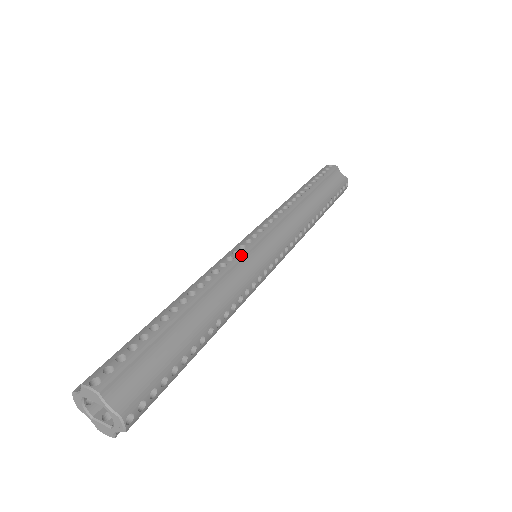
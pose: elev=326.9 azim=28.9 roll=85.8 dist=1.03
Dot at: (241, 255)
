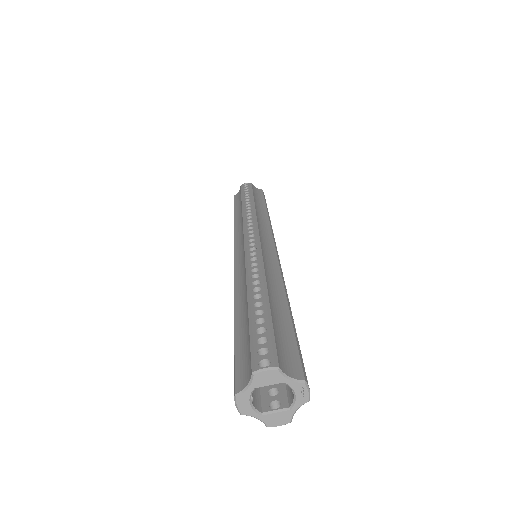
Dot at: (259, 249)
